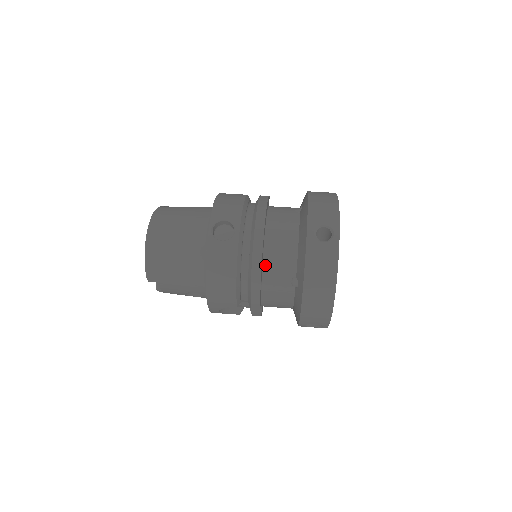
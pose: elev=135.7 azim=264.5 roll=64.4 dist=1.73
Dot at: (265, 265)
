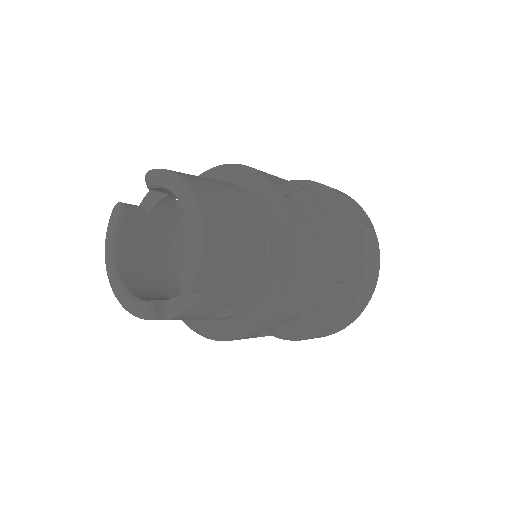
Dot at: occluded
